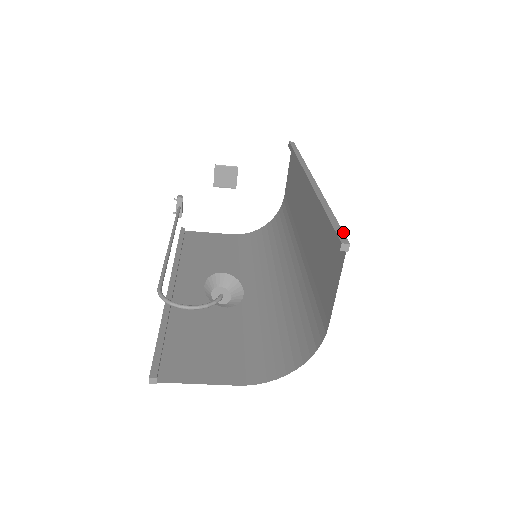
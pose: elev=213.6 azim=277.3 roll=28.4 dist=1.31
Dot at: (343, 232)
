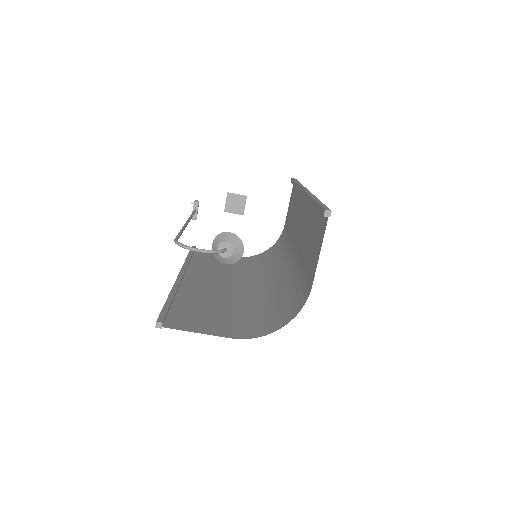
Dot at: (327, 207)
